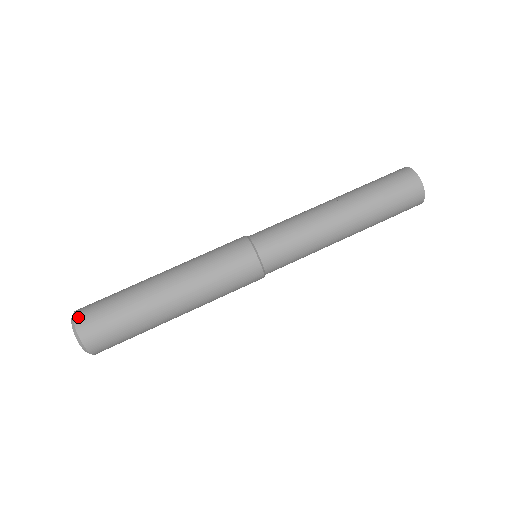
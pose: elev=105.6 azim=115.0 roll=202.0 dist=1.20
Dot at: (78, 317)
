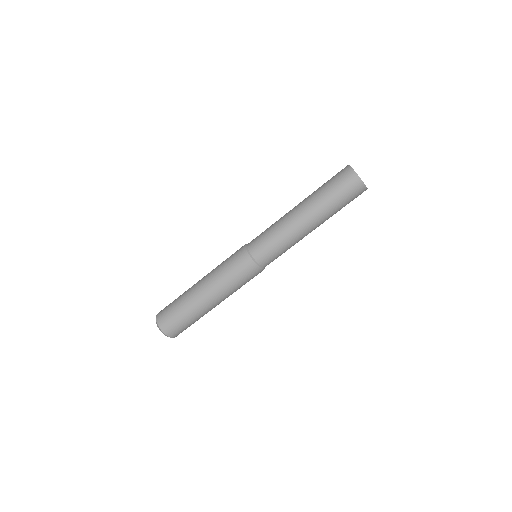
Dot at: (164, 329)
